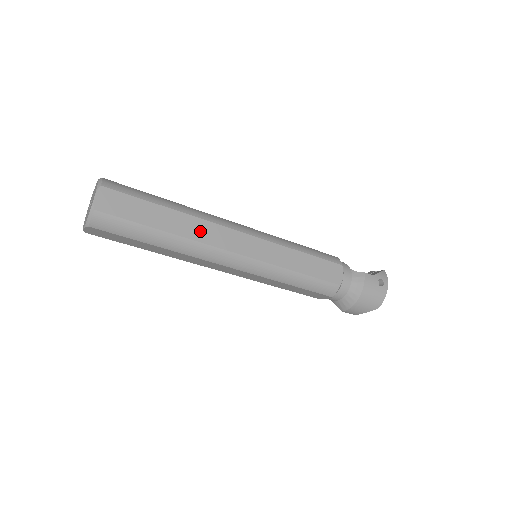
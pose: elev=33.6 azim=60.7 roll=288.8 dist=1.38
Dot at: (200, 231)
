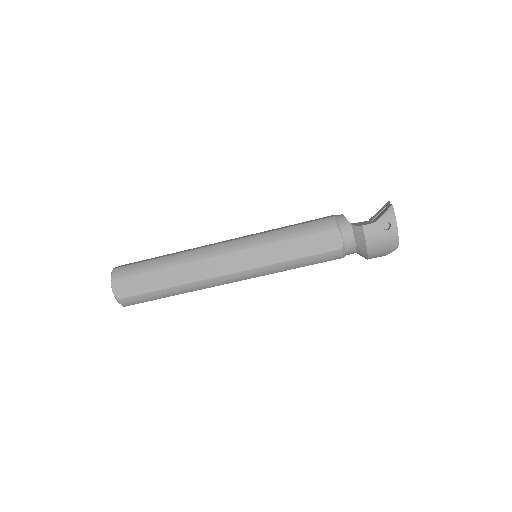
Dot at: (192, 273)
